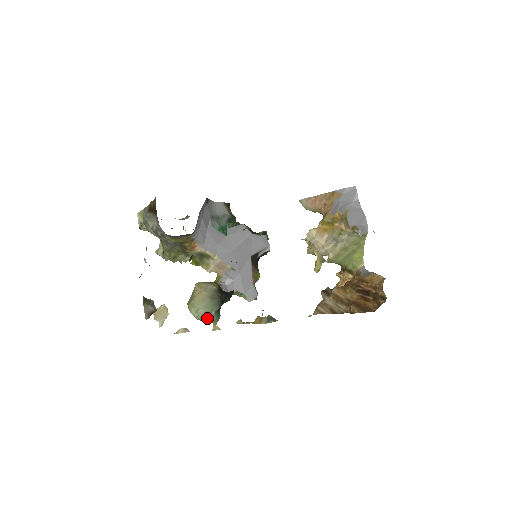
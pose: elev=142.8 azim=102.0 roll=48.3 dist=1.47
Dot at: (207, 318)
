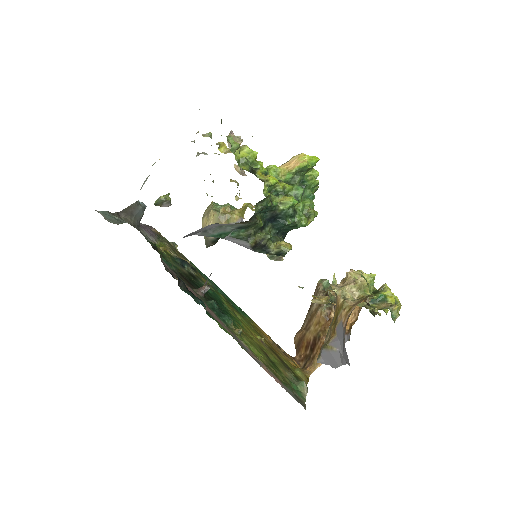
Dot at: occluded
